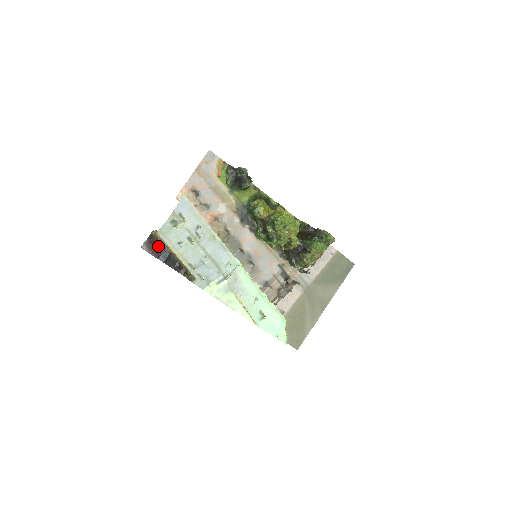
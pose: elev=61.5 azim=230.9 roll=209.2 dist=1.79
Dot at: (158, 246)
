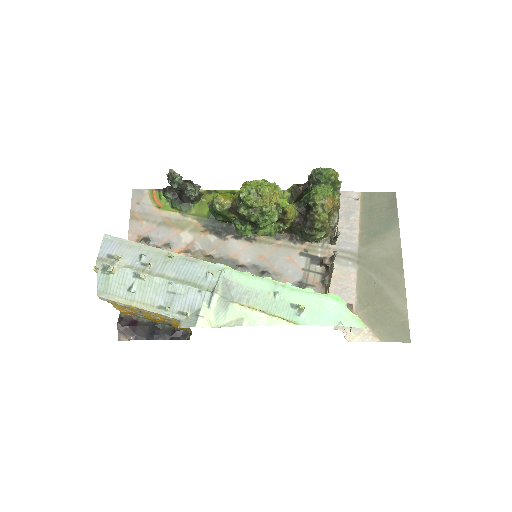
Dot at: (136, 325)
